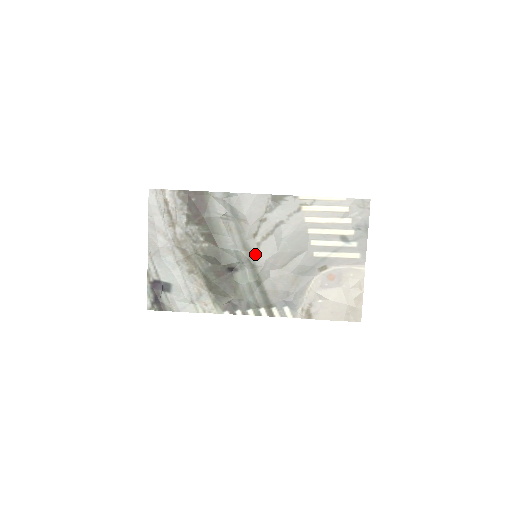
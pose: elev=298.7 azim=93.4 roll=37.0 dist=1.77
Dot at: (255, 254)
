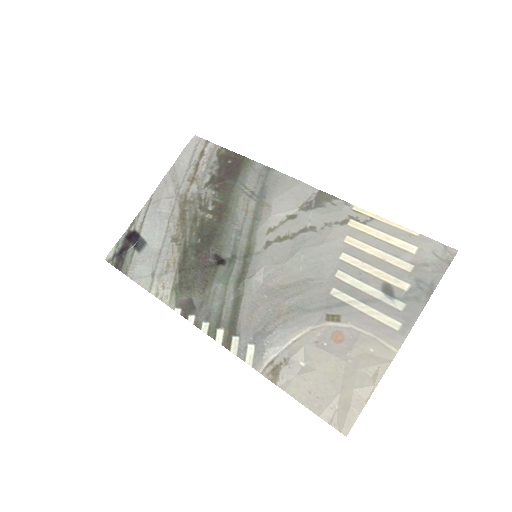
Dot at: (257, 254)
